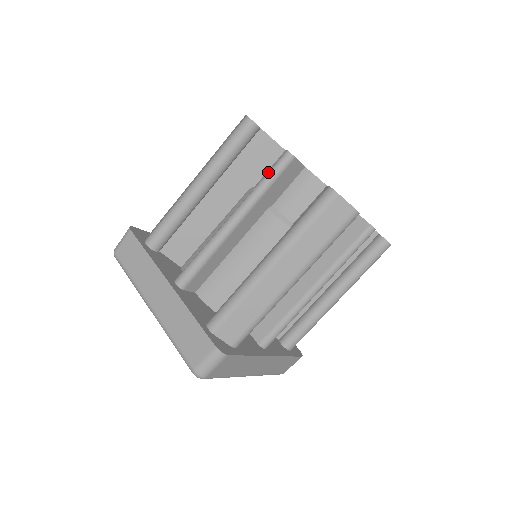
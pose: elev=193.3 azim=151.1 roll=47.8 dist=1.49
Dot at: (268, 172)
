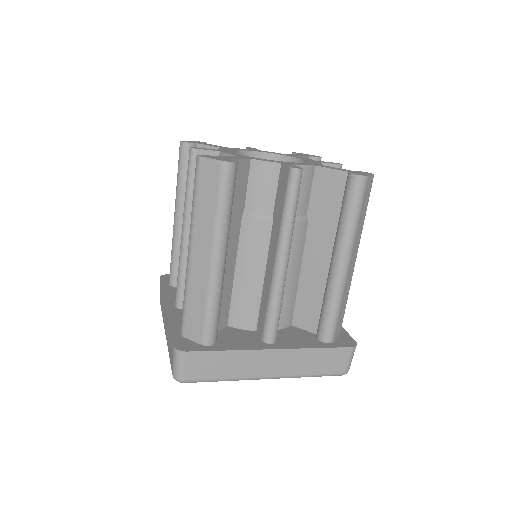
Dot at: (187, 174)
